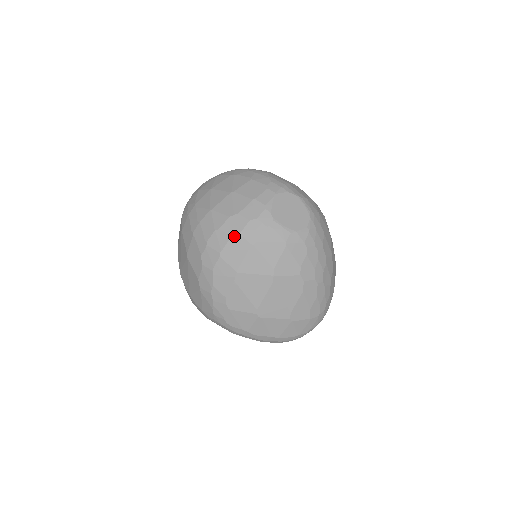
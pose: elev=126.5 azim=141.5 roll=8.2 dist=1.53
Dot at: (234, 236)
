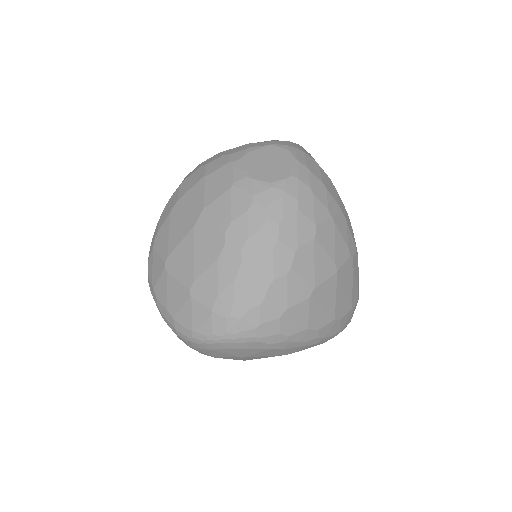
Dot at: (201, 166)
